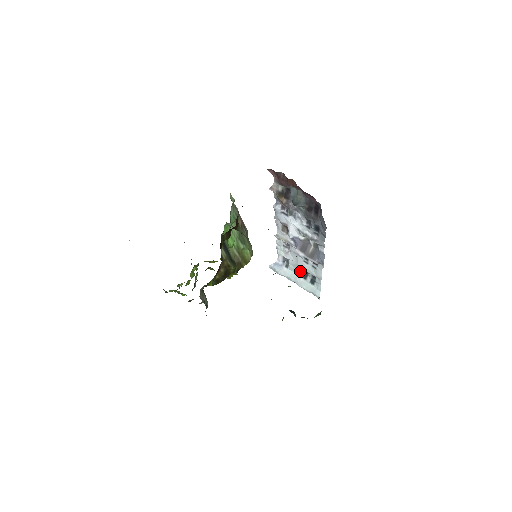
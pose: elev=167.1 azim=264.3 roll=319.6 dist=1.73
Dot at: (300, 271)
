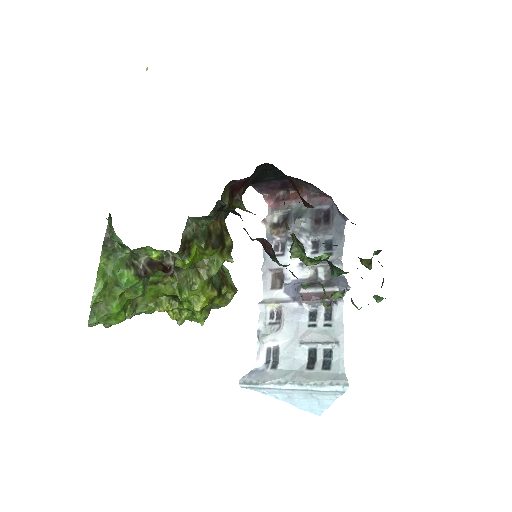
Dot at: (300, 359)
